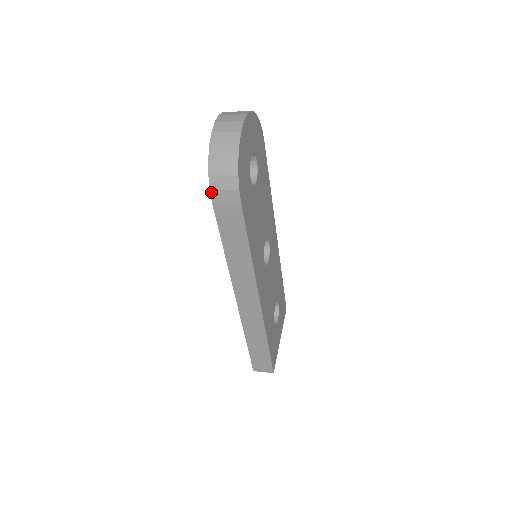
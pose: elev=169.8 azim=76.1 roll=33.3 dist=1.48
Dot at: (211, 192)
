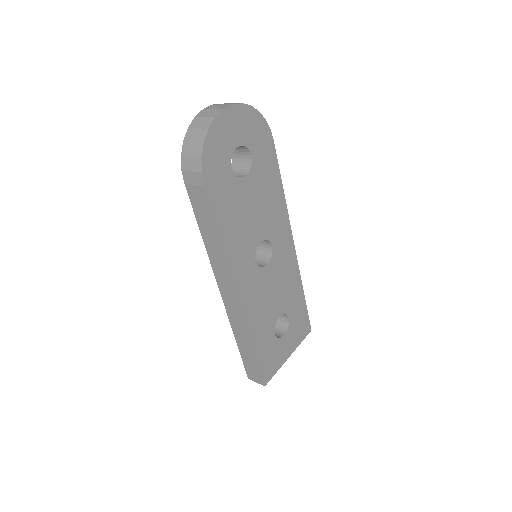
Dot at: (183, 172)
